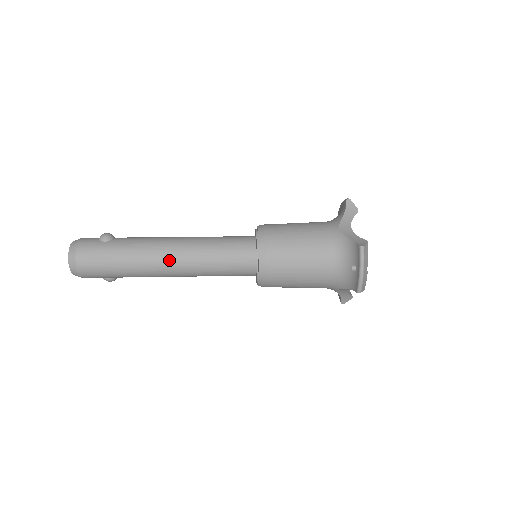
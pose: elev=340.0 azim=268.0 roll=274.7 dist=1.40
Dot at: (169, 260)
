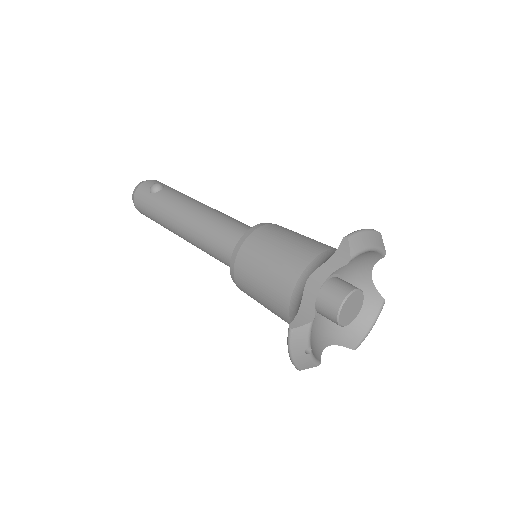
Dot at: (181, 232)
